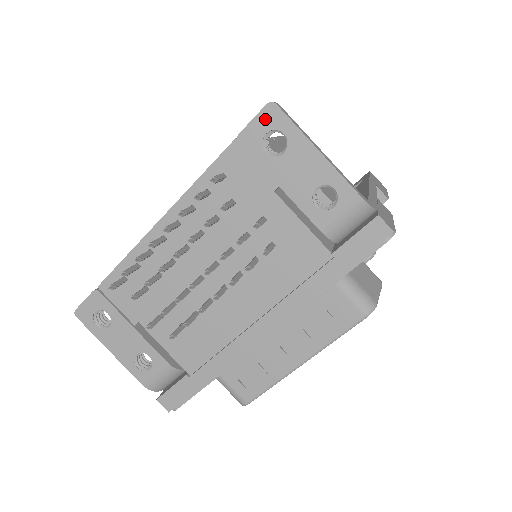
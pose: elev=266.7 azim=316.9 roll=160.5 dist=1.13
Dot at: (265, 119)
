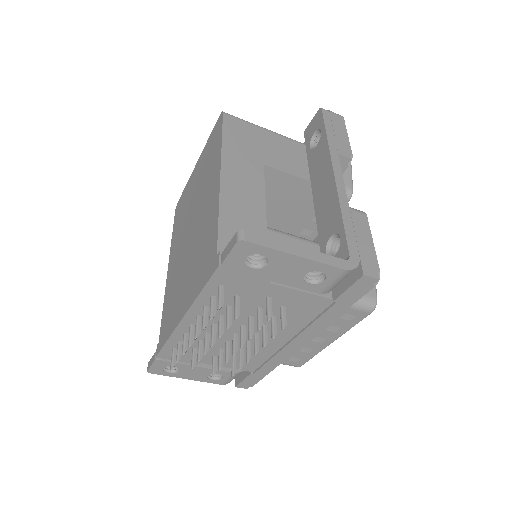
Dot at: (240, 251)
